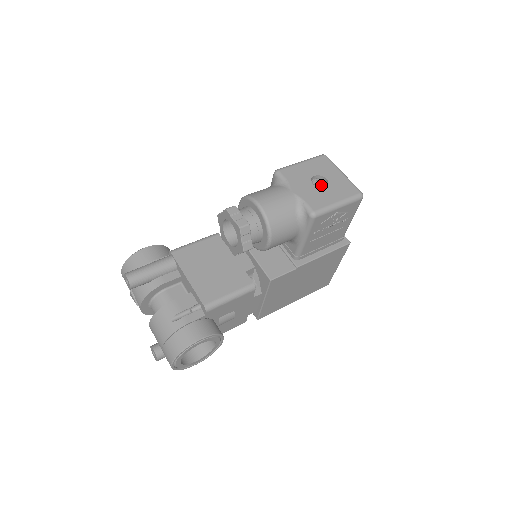
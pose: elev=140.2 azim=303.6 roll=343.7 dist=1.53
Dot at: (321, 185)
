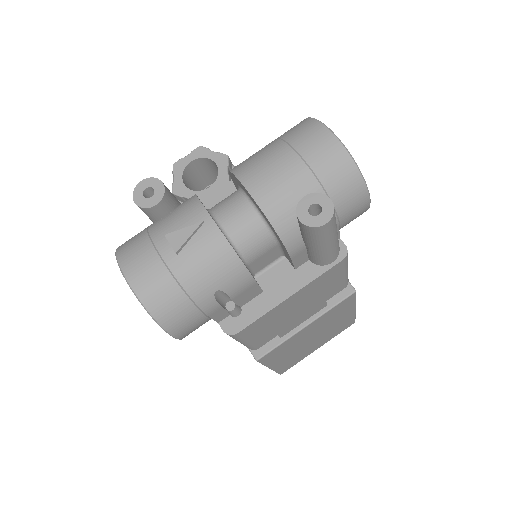
Dot at: occluded
